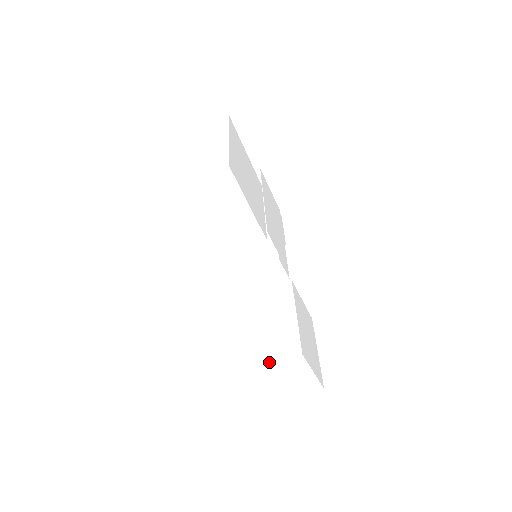
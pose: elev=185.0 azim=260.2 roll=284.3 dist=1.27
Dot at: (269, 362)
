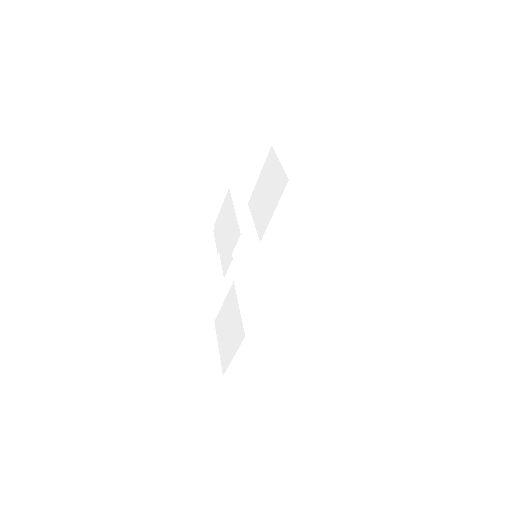
Dot at: (255, 337)
